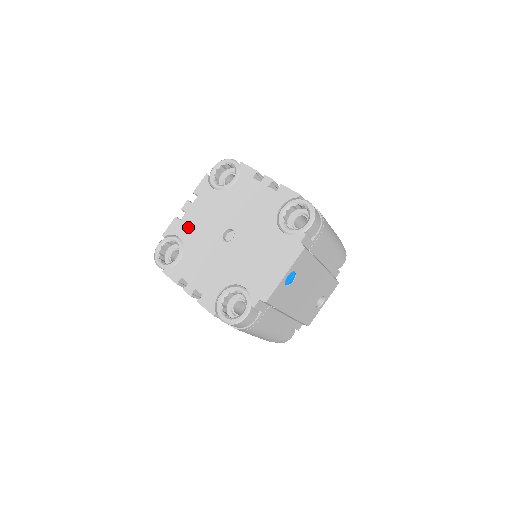
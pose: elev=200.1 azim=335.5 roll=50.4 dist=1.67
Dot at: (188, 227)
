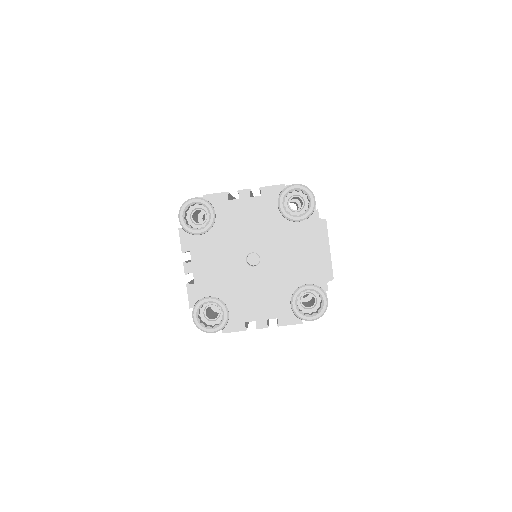
Dot at: (209, 282)
